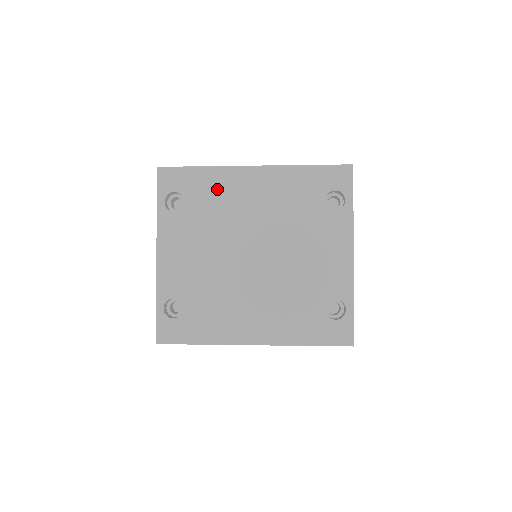
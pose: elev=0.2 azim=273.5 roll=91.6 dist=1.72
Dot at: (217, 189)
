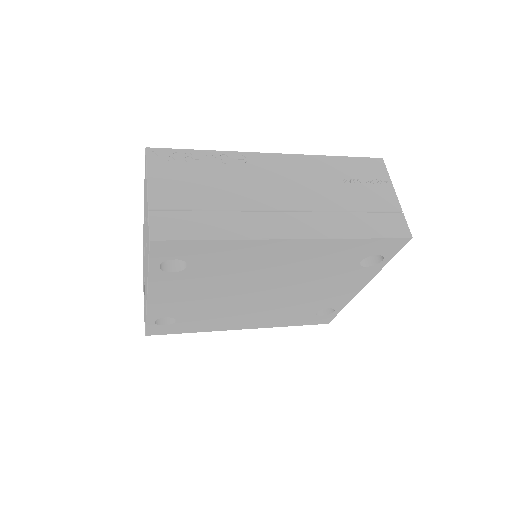
Dot at: (235, 256)
